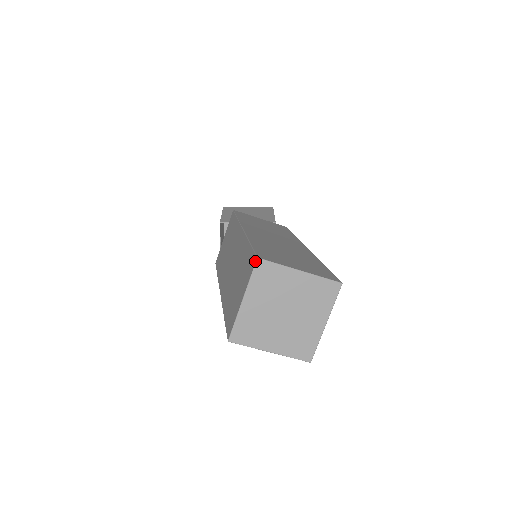
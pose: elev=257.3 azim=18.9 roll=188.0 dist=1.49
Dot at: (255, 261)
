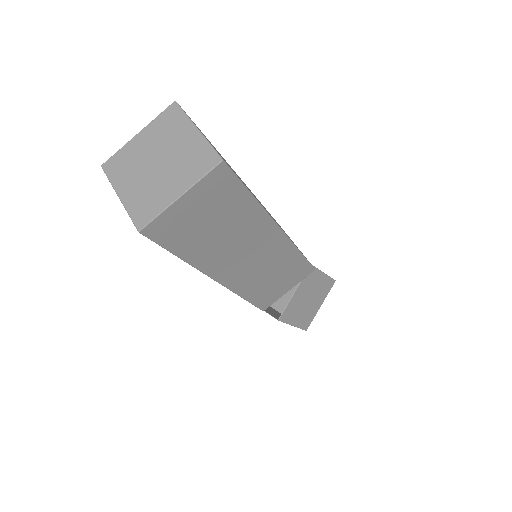
Dot at: (172, 104)
